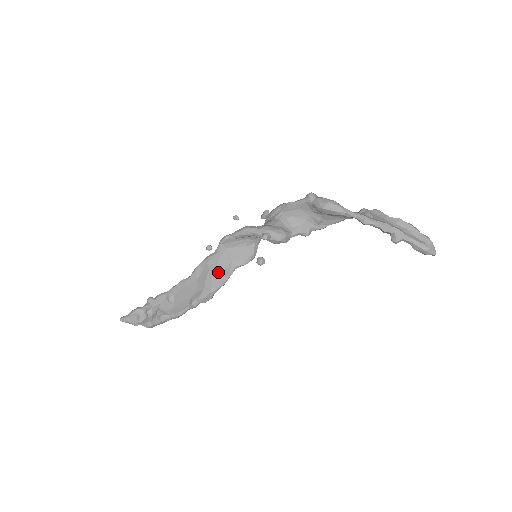
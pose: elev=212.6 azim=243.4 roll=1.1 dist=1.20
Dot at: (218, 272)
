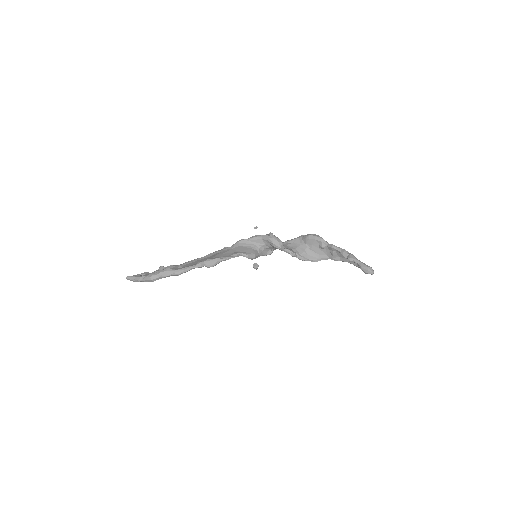
Dot at: (228, 253)
